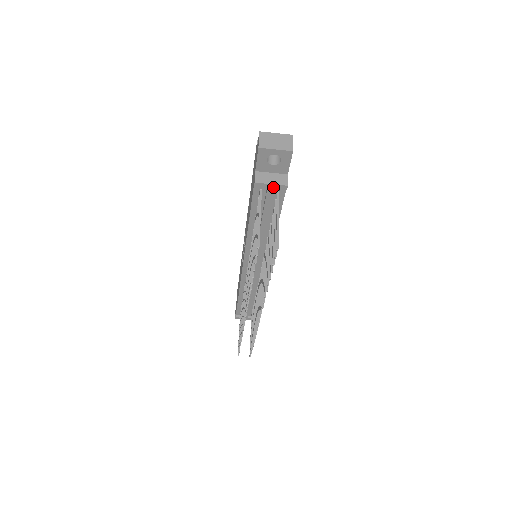
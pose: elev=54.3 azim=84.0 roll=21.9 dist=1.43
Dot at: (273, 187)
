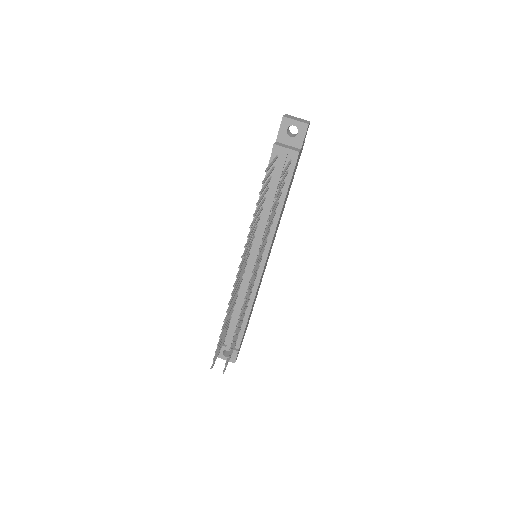
Dot at: (287, 152)
